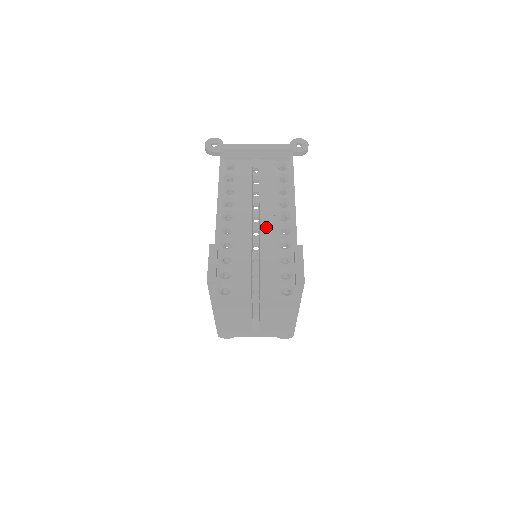
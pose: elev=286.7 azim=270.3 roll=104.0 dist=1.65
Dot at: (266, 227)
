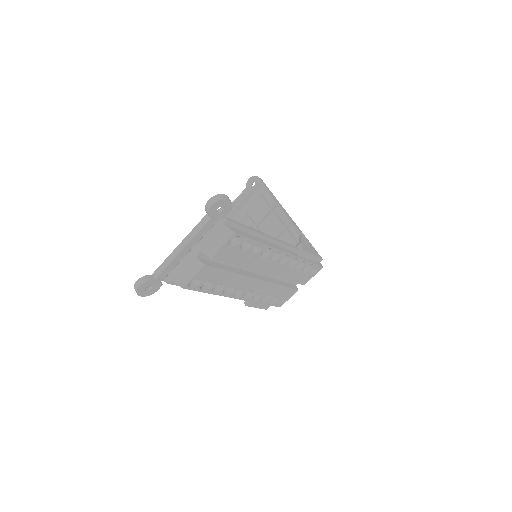
Dot at: (271, 271)
